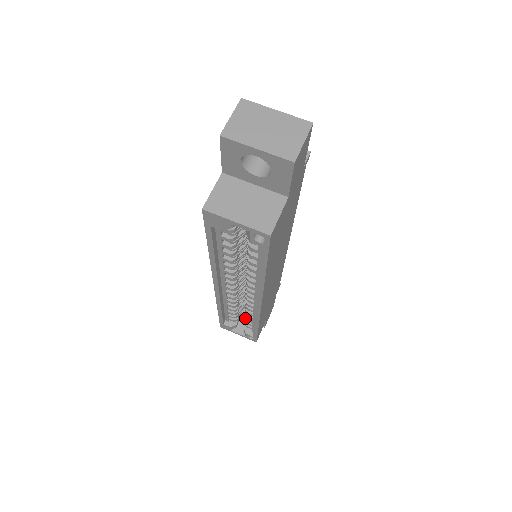
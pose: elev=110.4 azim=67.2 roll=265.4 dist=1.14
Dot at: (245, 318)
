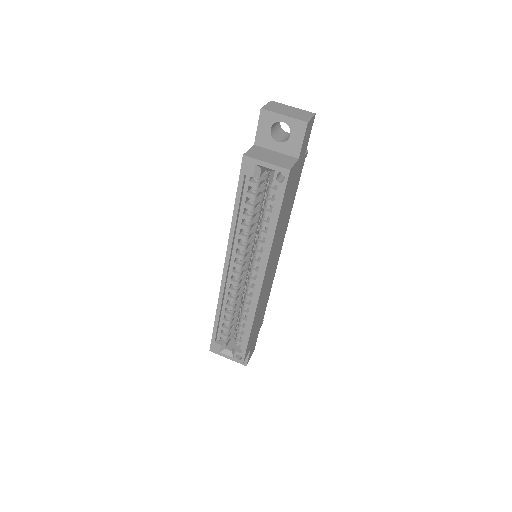
Dot at: (237, 330)
